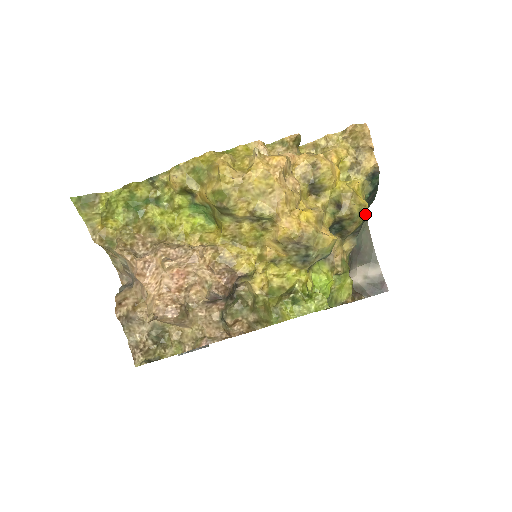
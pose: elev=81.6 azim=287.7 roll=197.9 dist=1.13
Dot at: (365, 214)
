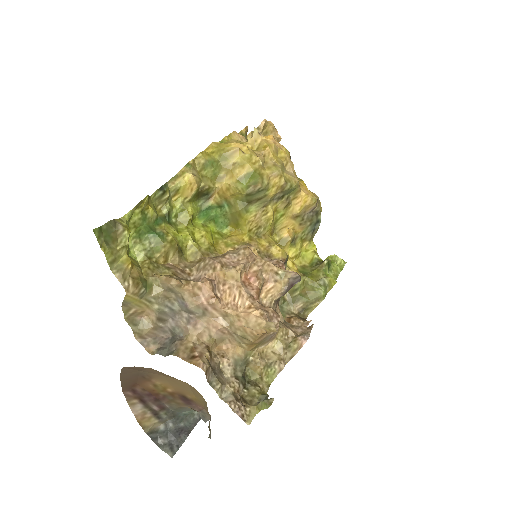
Dot at: occluded
